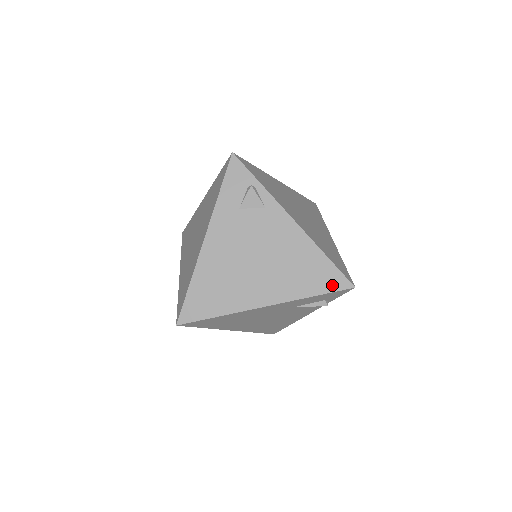
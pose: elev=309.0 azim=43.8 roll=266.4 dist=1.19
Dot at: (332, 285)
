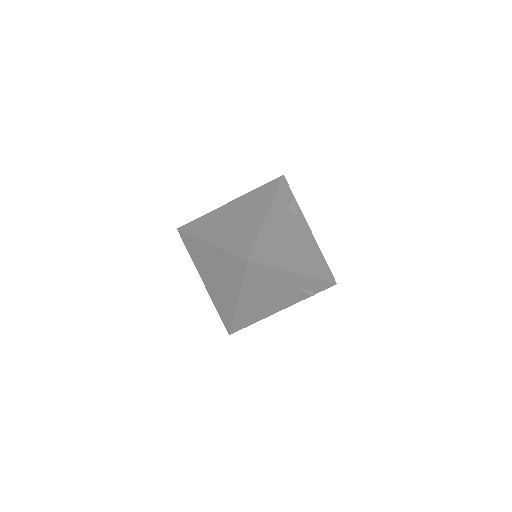
Dot at: (327, 277)
